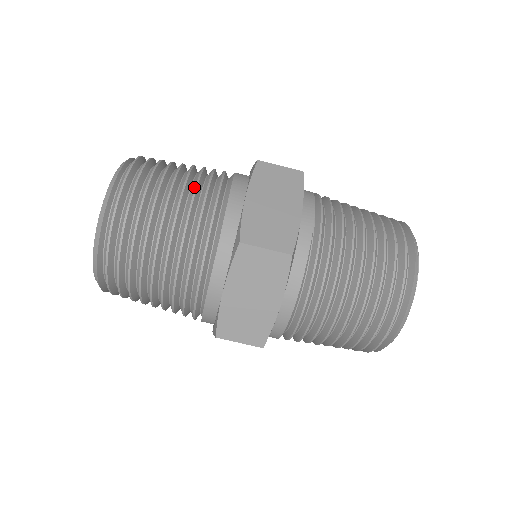
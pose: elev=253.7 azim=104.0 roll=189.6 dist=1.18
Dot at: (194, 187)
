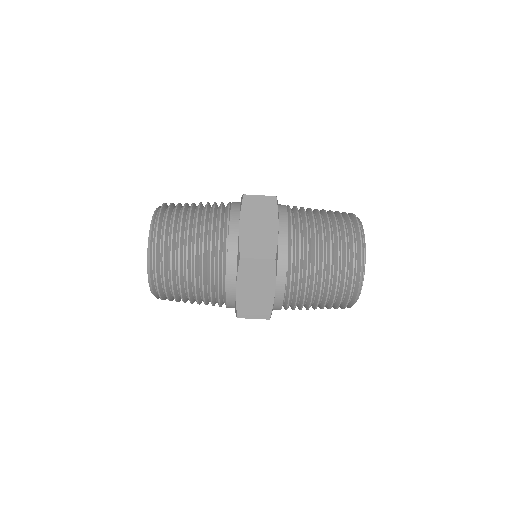
Dot at: (201, 279)
